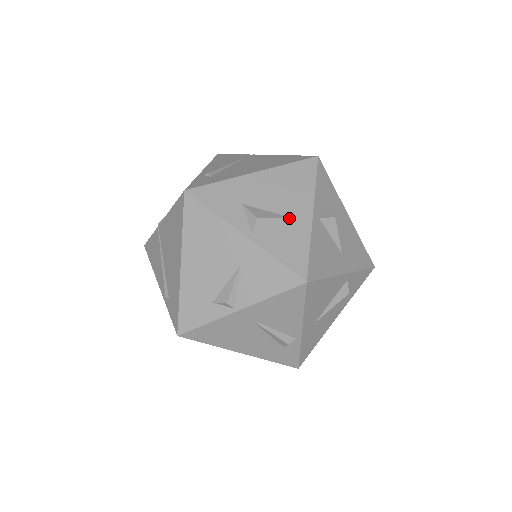
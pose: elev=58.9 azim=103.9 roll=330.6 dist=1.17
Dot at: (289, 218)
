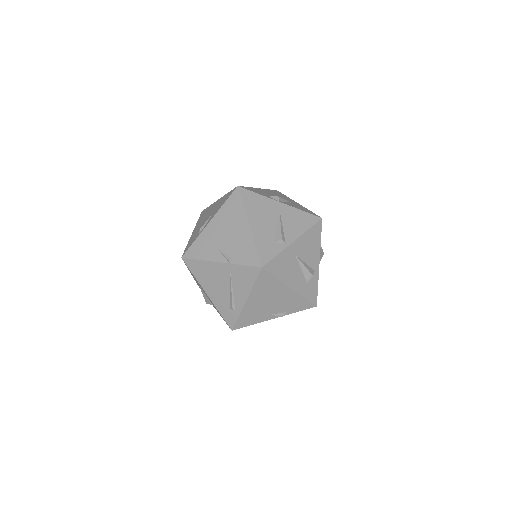
Dot at: occluded
